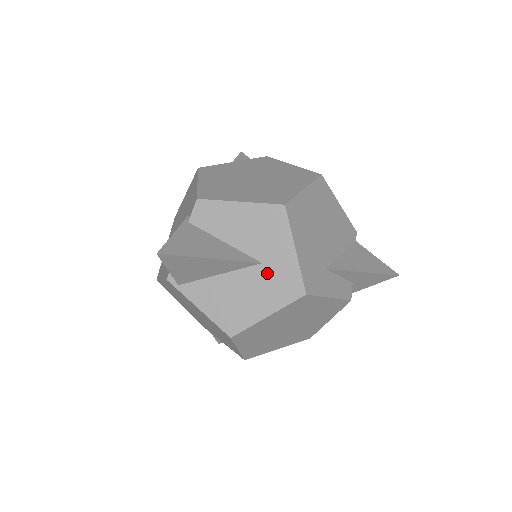
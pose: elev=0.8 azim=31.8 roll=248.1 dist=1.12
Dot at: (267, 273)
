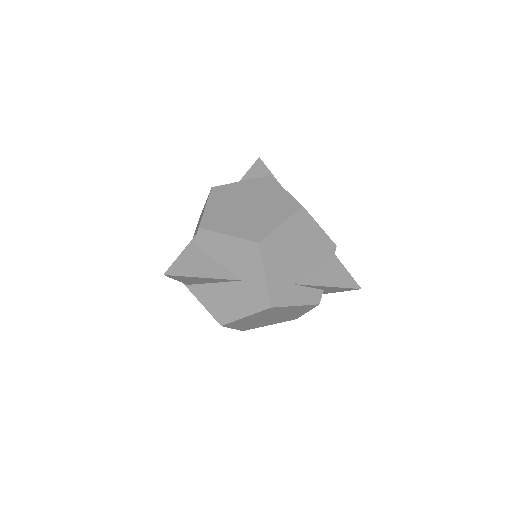
Dot at: (245, 288)
